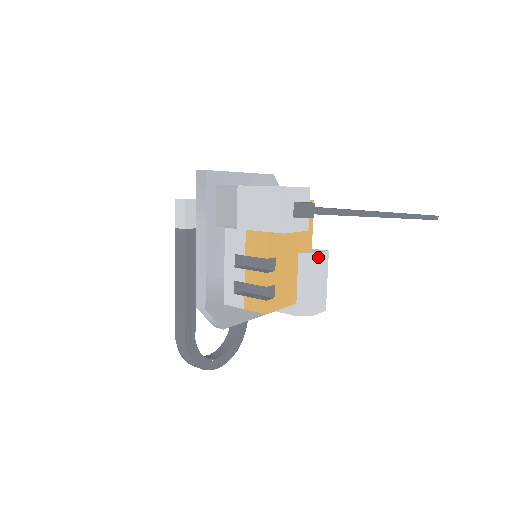
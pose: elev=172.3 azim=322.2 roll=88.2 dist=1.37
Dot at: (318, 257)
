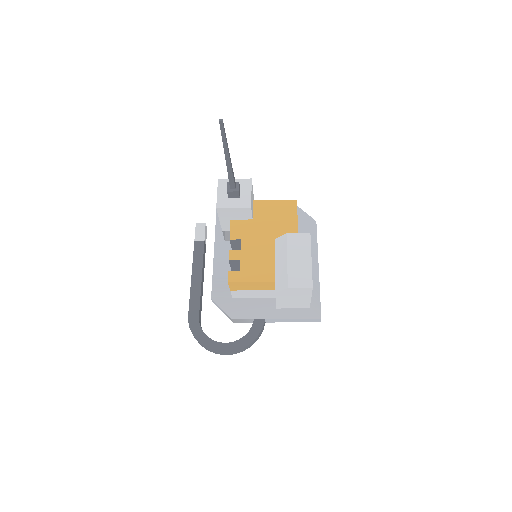
Dot at: (291, 237)
